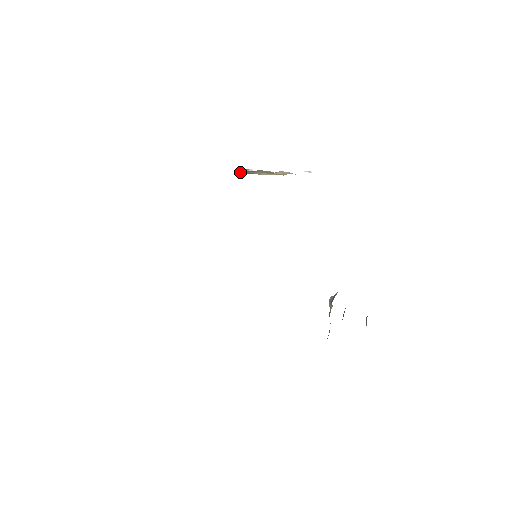
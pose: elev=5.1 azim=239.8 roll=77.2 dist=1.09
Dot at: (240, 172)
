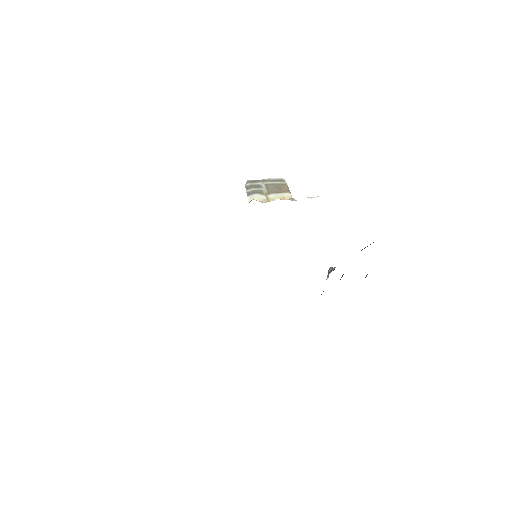
Dot at: (250, 182)
